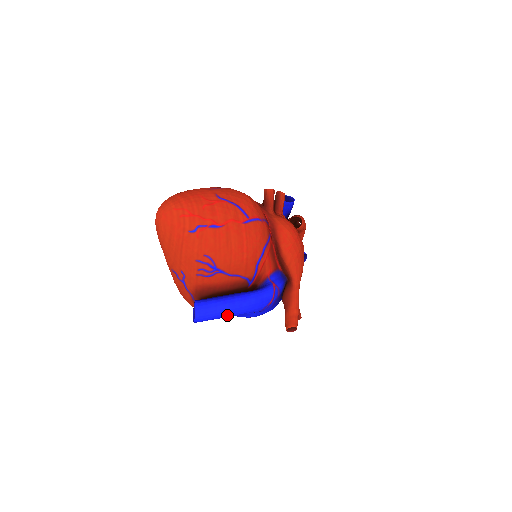
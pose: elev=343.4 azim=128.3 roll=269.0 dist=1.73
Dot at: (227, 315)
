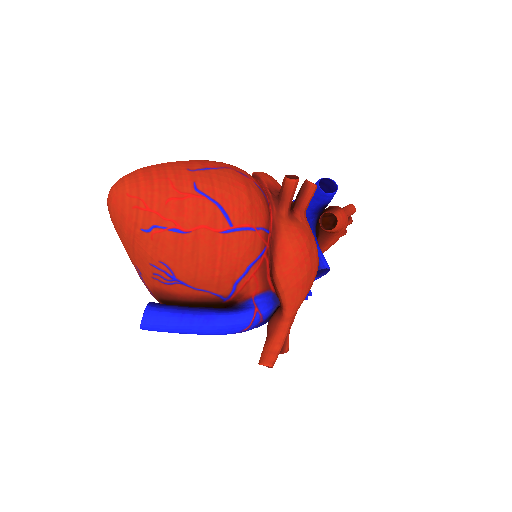
Dot at: (182, 333)
